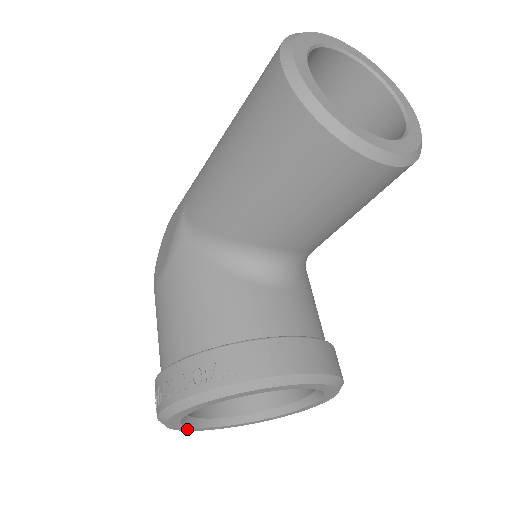
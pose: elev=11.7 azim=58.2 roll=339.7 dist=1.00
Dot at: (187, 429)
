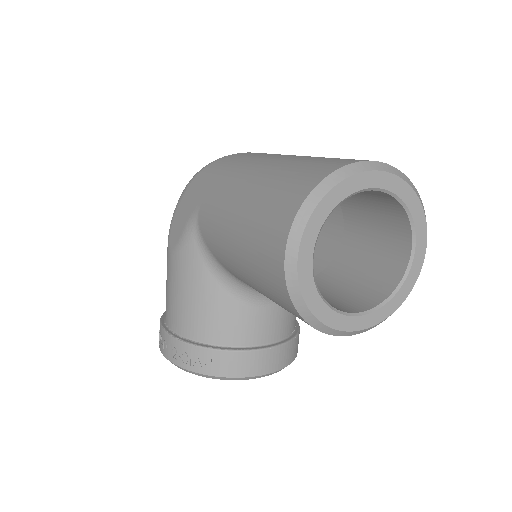
Dot at: occluded
